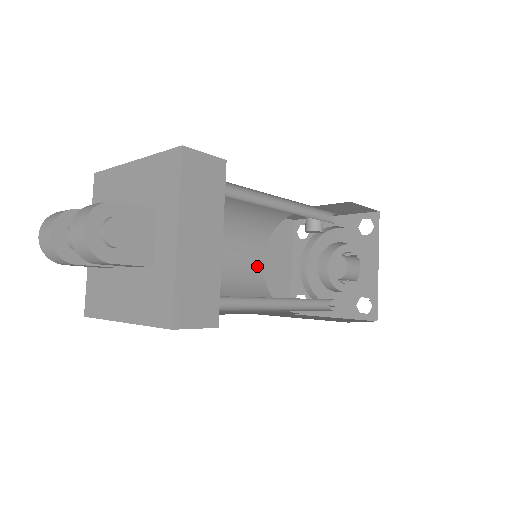
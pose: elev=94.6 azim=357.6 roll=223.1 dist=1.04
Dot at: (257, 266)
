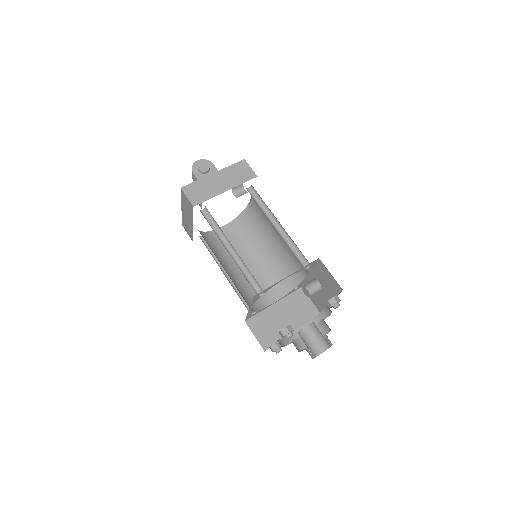
Dot at: (269, 299)
